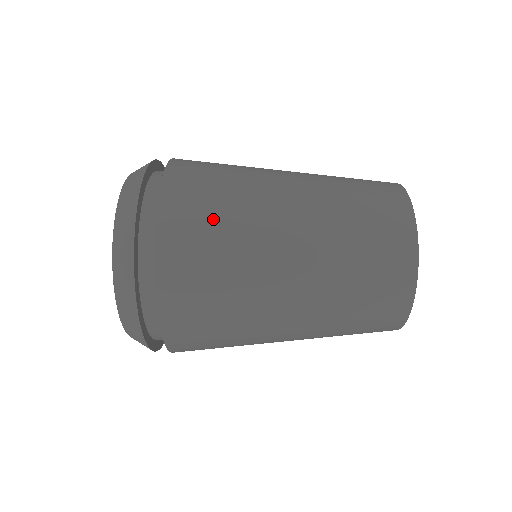
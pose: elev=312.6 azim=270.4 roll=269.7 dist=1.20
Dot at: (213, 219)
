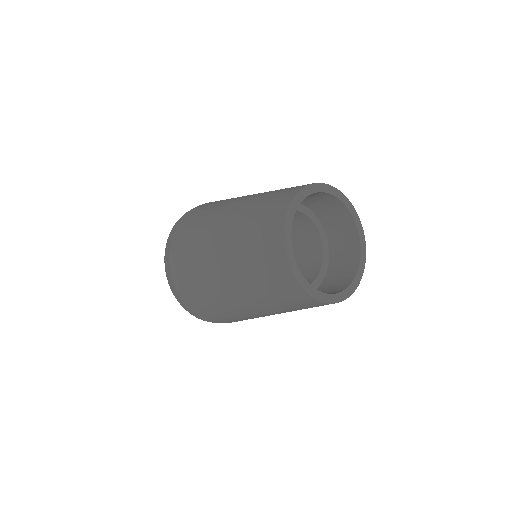
Dot at: (194, 226)
